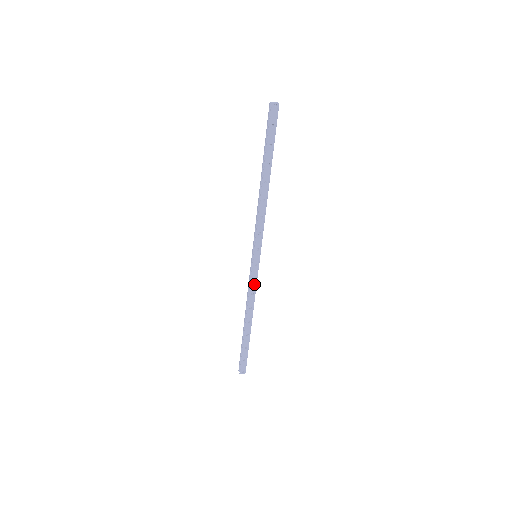
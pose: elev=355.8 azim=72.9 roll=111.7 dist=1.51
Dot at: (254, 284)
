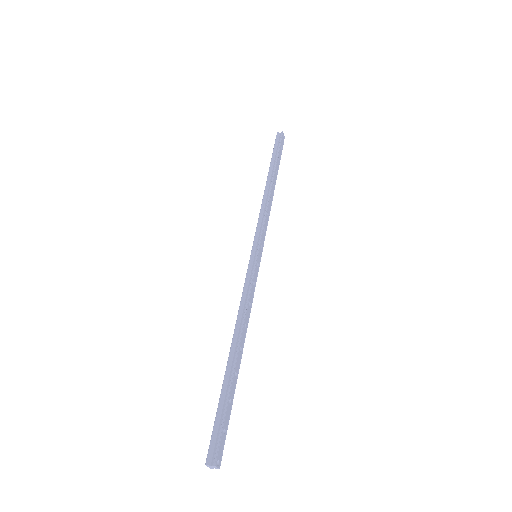
Dot at: (253, 290)
